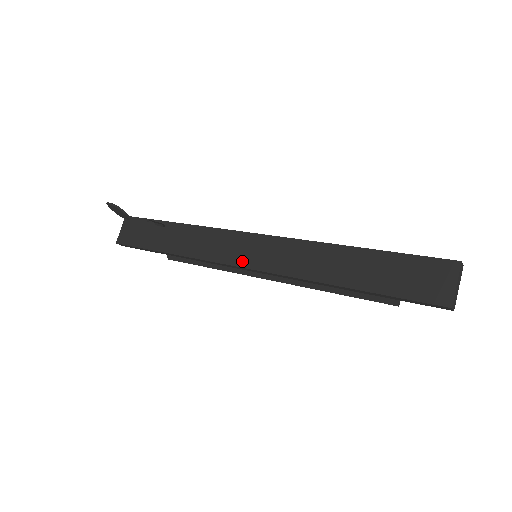
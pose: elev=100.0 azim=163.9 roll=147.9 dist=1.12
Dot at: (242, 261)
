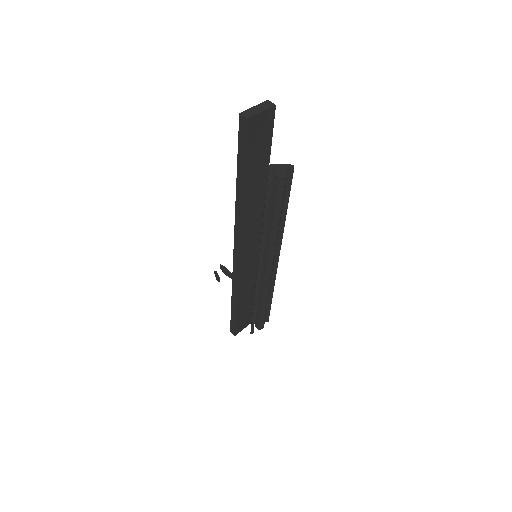
Dot at: occluded
